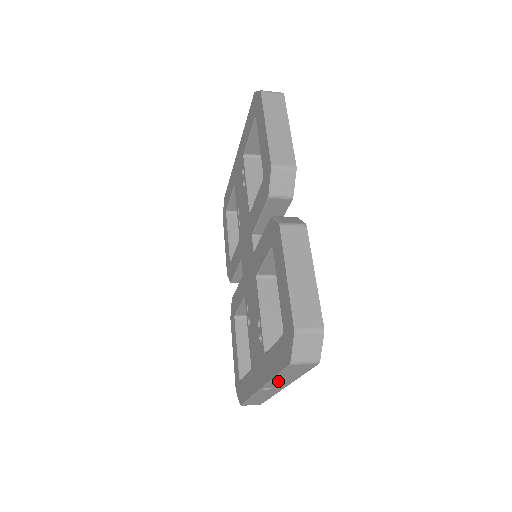
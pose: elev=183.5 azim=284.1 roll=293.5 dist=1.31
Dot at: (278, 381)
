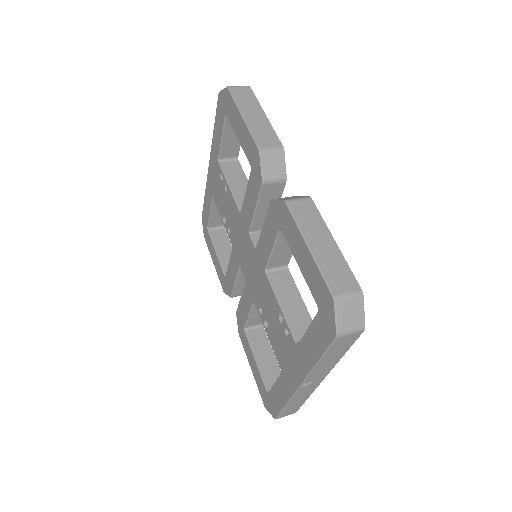
Dot at: (319, 369)
